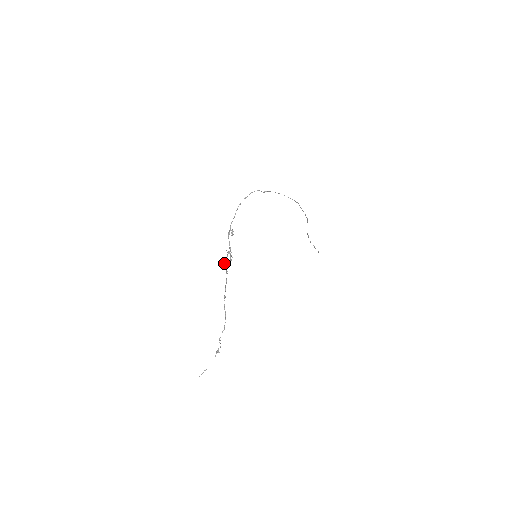
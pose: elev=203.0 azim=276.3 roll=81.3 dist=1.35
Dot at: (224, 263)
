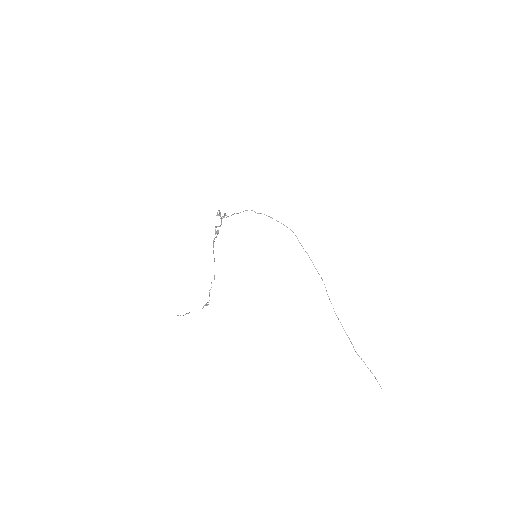
Dot at: occluded
